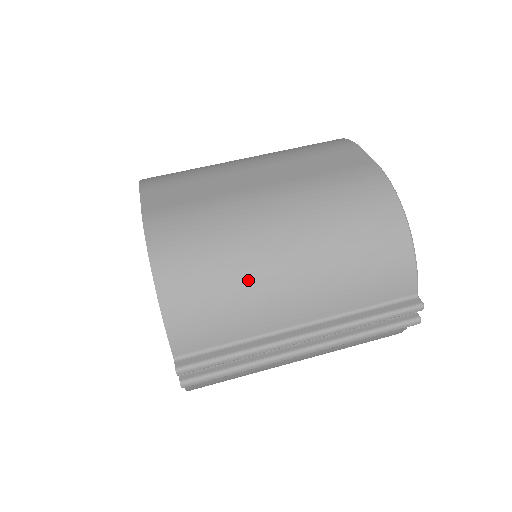
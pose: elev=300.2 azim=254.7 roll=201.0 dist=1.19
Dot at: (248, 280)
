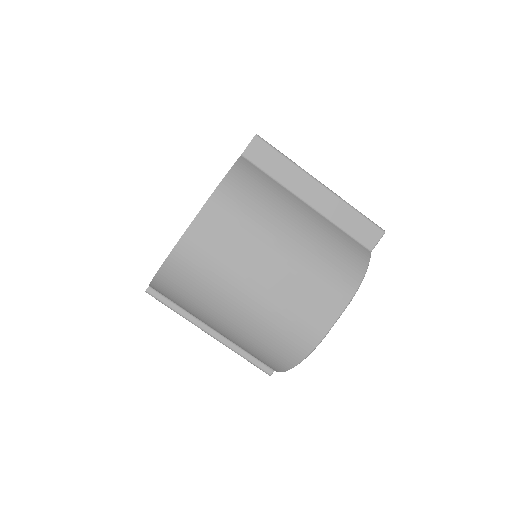
Dot at: (199, 311)
